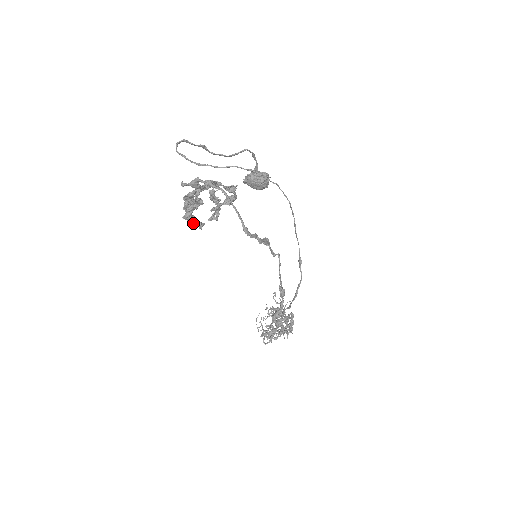
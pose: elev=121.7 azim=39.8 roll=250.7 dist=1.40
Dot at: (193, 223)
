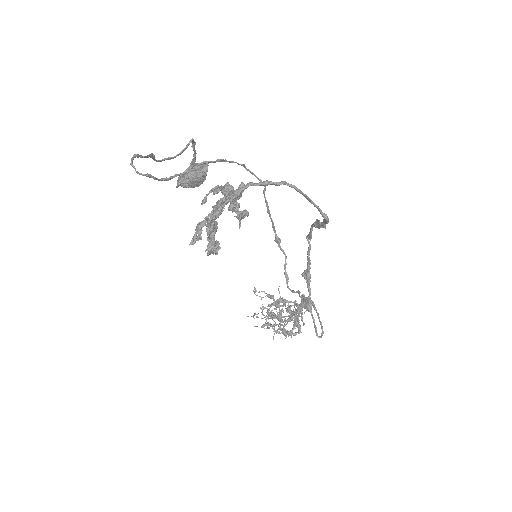
Dot at: (214, 251)
